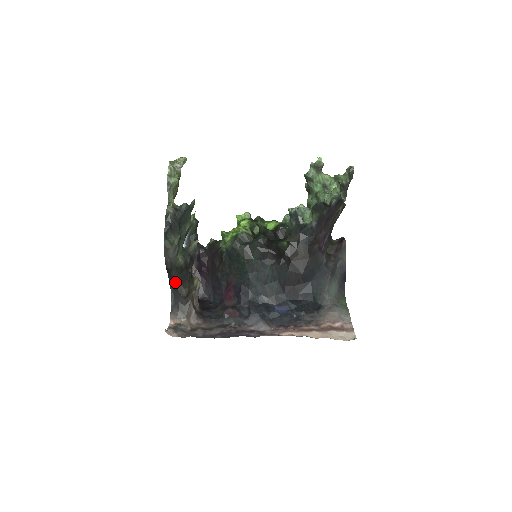
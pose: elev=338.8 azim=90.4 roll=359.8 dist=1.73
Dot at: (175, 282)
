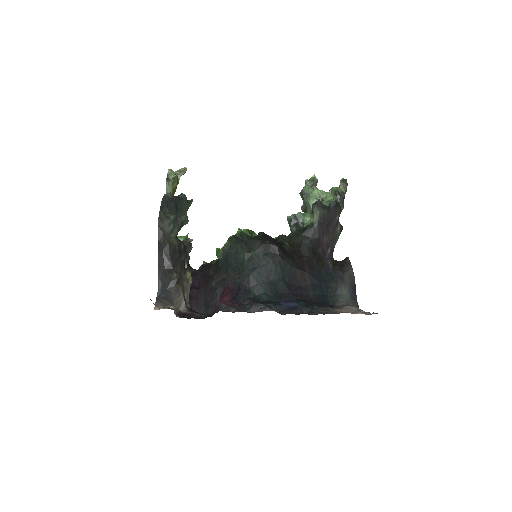
Dot at: (165, 264)
